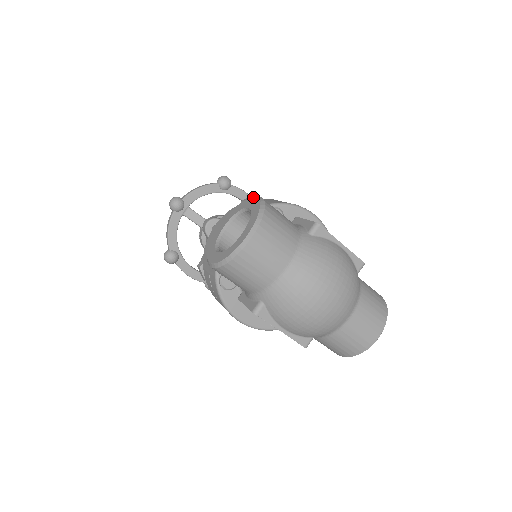
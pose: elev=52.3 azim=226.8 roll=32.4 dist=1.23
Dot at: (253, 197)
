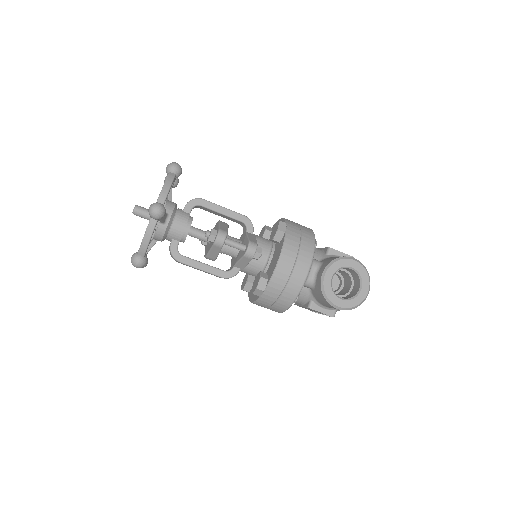
Dot at: (352, 259)
